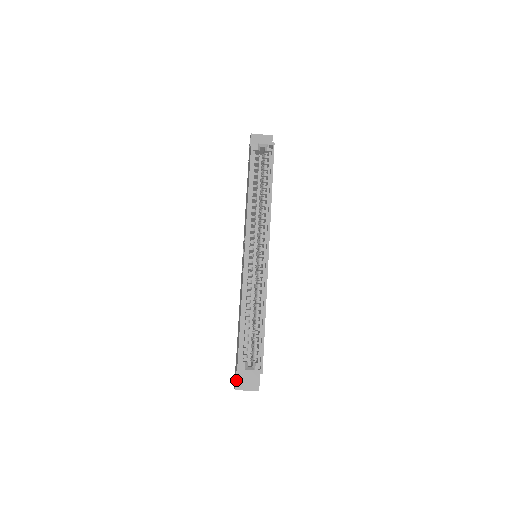
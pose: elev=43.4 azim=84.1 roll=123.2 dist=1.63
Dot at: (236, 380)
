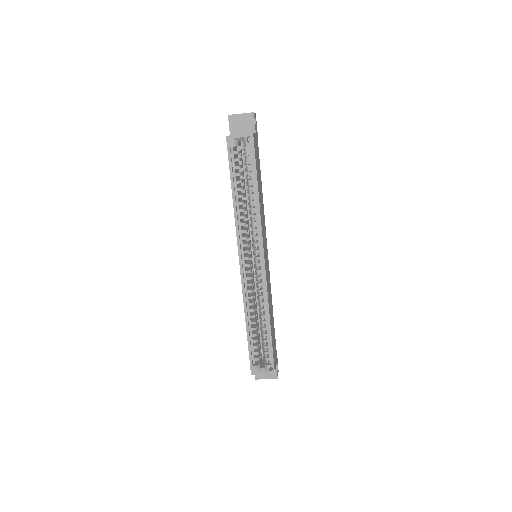
Dot at: occluded
